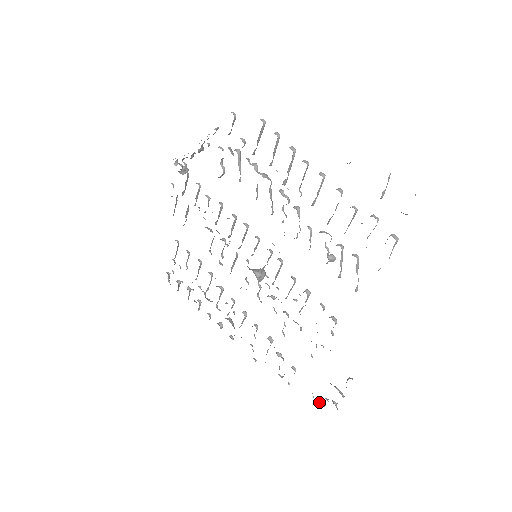
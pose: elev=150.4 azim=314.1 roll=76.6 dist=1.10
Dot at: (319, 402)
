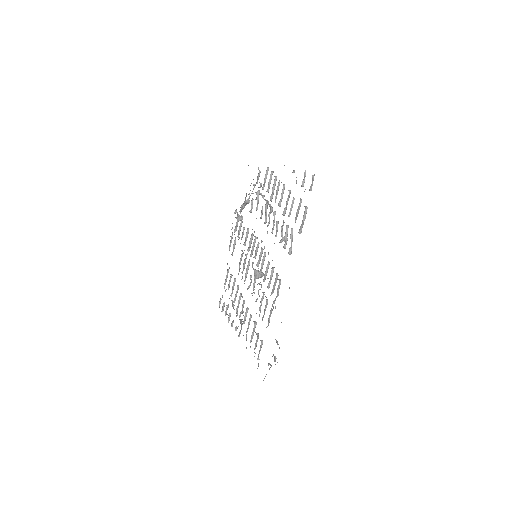
Dot at: occluded
